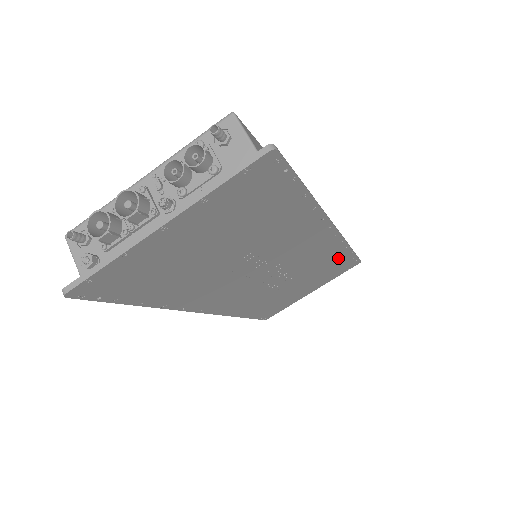
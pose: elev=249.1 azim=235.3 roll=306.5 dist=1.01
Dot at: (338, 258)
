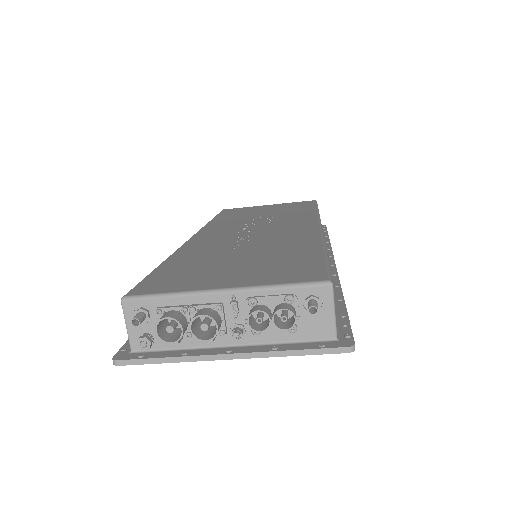
Dot at: occluded
